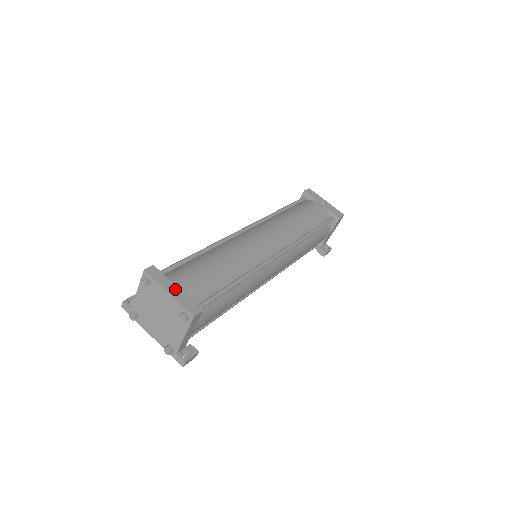
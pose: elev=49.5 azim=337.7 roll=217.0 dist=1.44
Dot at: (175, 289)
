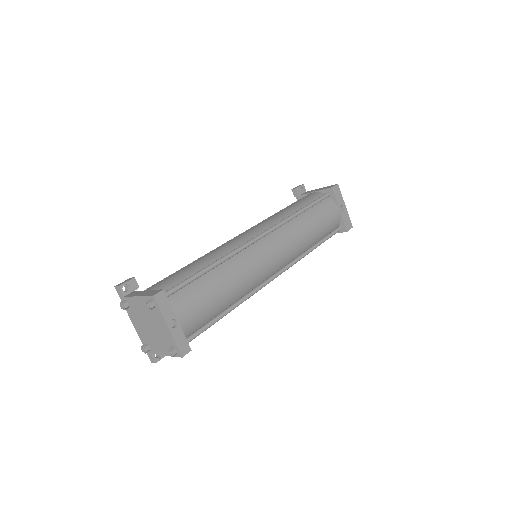
Dot at: (175, 320)
